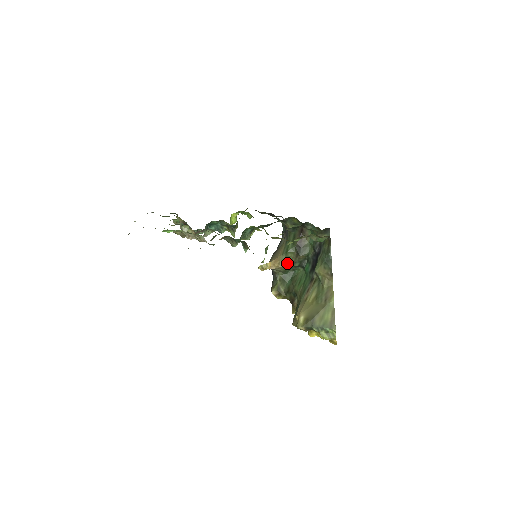
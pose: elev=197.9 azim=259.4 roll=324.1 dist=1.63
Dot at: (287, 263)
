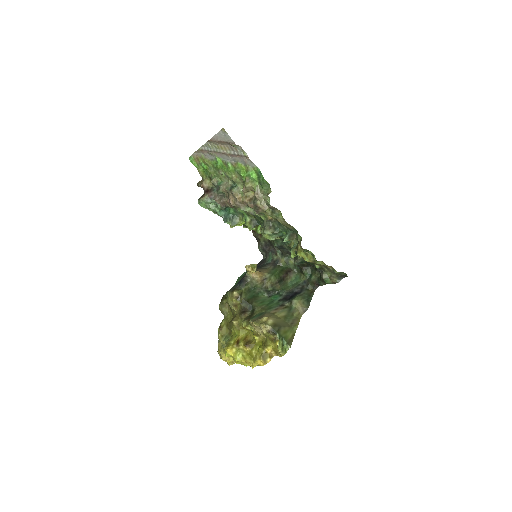
Dot at: (264, 282)
